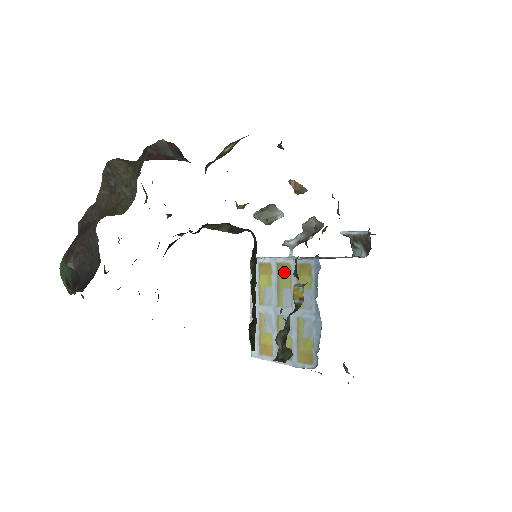
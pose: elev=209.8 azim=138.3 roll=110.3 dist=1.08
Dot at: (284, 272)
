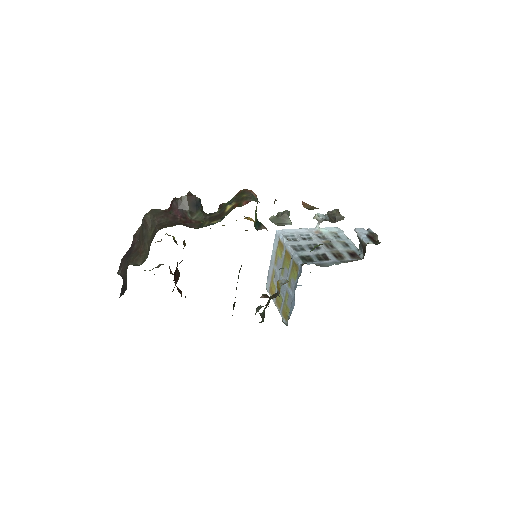
Dot at: (287, 257)
